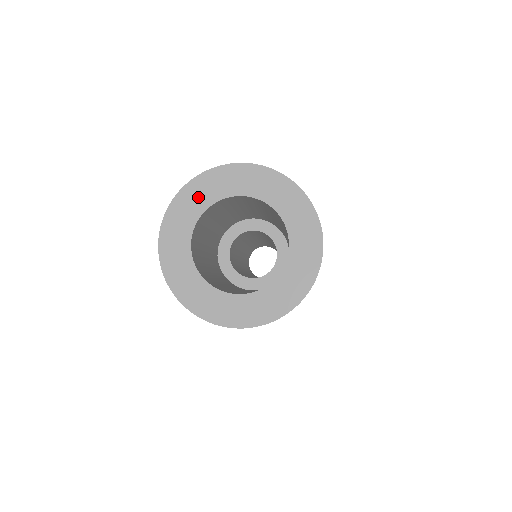
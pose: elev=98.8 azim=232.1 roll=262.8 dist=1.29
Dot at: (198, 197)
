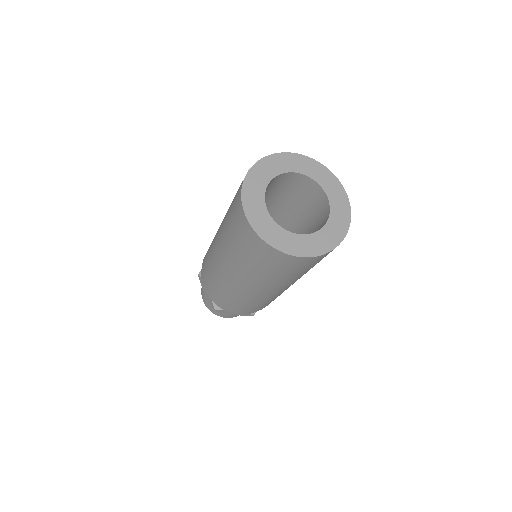
Dot at: (307, 167)
